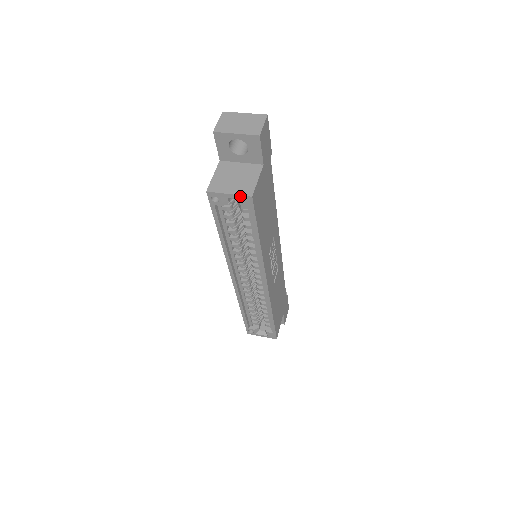
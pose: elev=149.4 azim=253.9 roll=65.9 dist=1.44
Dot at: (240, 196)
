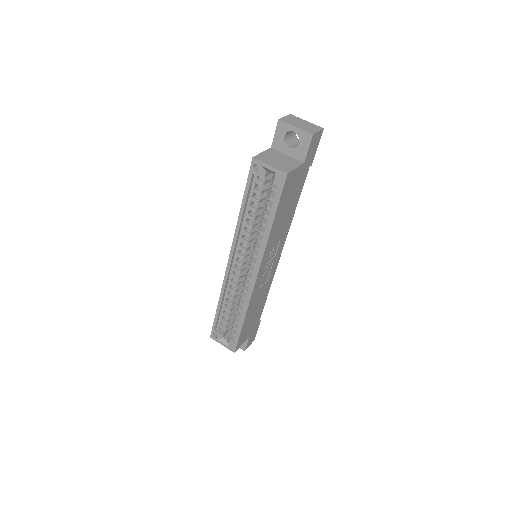
Dot at: (278, 170)
